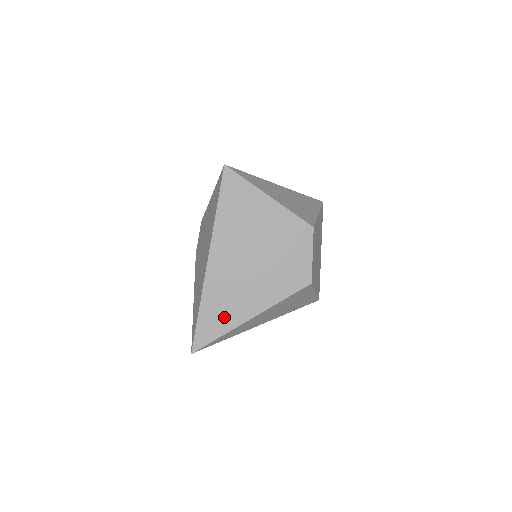
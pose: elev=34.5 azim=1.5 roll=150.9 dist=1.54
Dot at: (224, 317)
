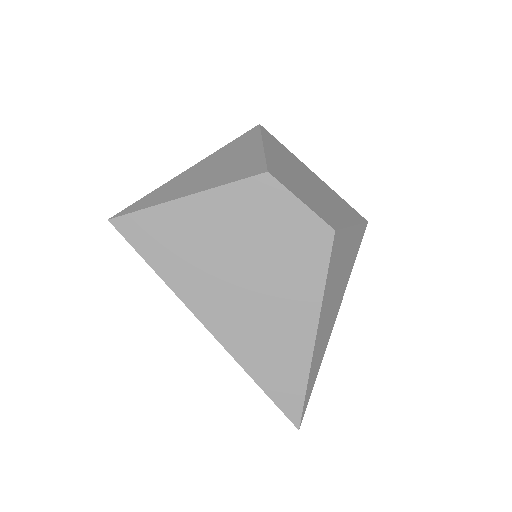
Dot at: (288, 363)
